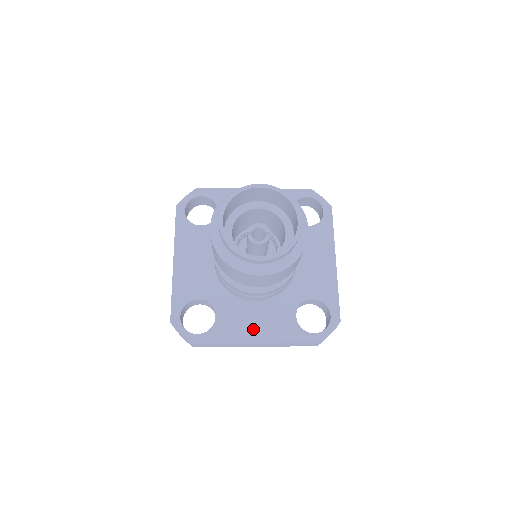
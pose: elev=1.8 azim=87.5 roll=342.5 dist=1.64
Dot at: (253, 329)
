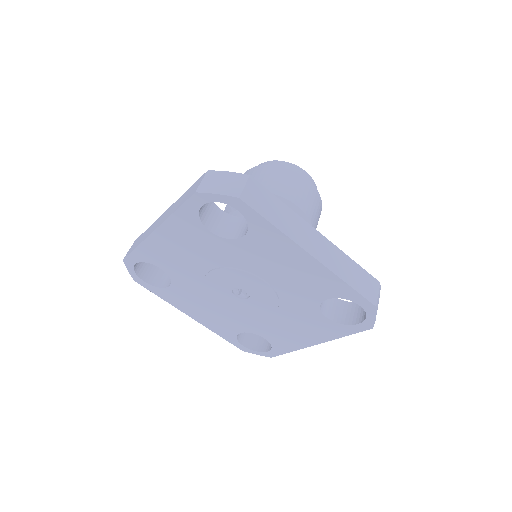
Dot at: occluded
